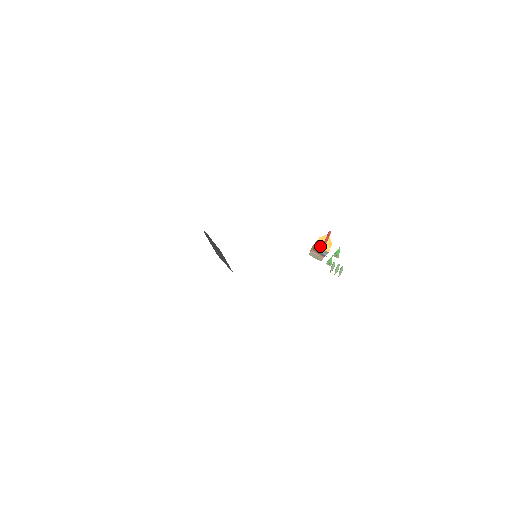
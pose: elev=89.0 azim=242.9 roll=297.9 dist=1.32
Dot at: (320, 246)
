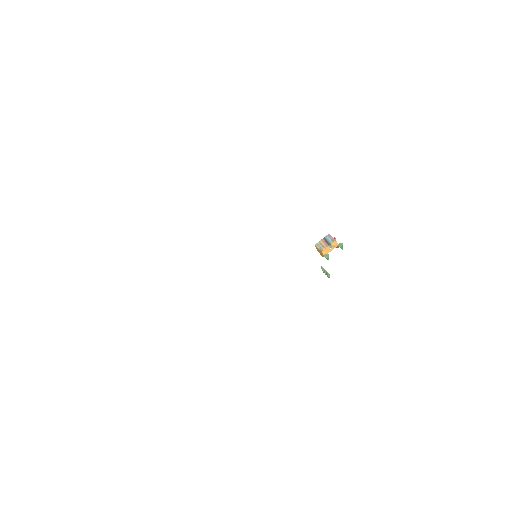
Dot at: (331, 236)
